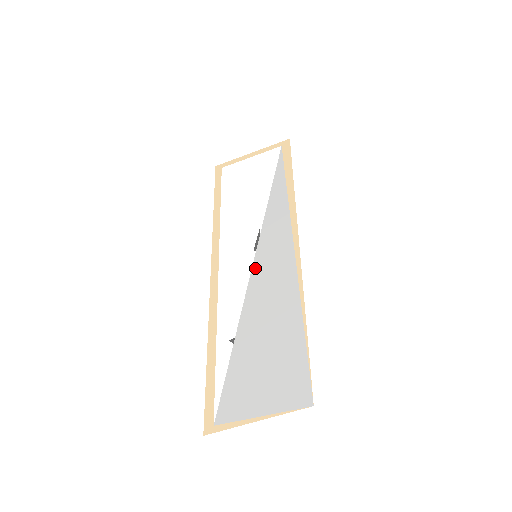
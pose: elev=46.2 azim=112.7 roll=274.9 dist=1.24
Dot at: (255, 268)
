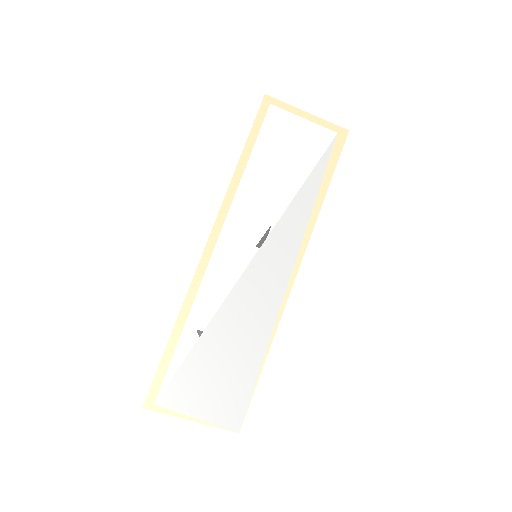
Dot at: (250, 270)
